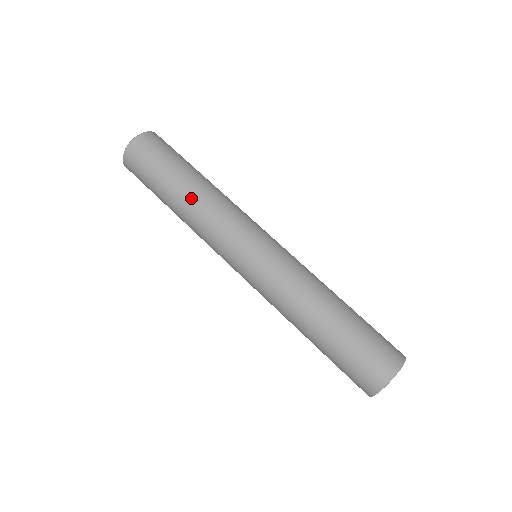
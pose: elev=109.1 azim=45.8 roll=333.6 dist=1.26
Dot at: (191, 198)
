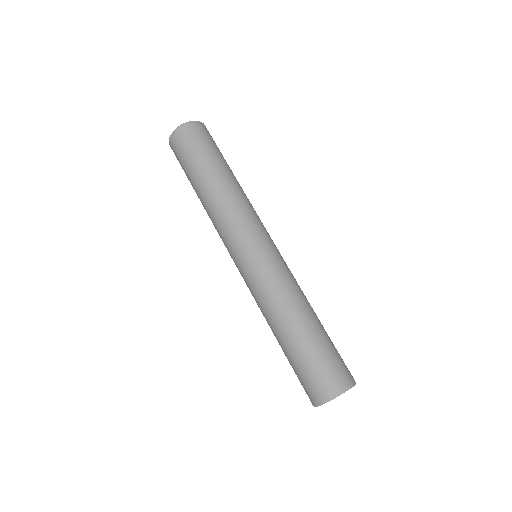
Dot at: (204, 200)
